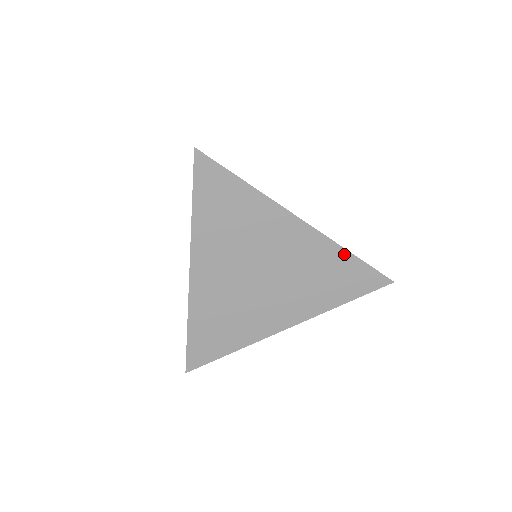
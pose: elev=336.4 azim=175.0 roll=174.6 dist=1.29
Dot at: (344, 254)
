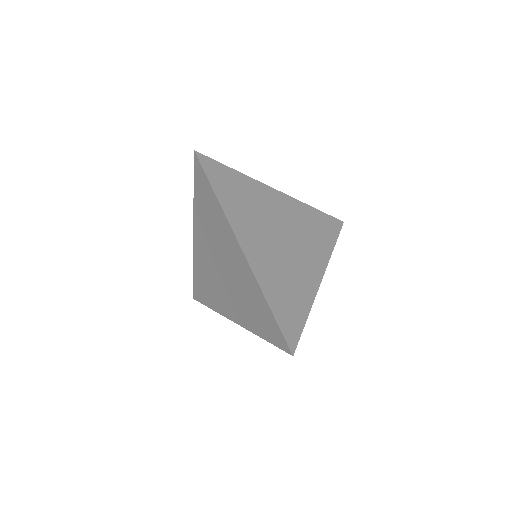
Dot at: (311, 209)
